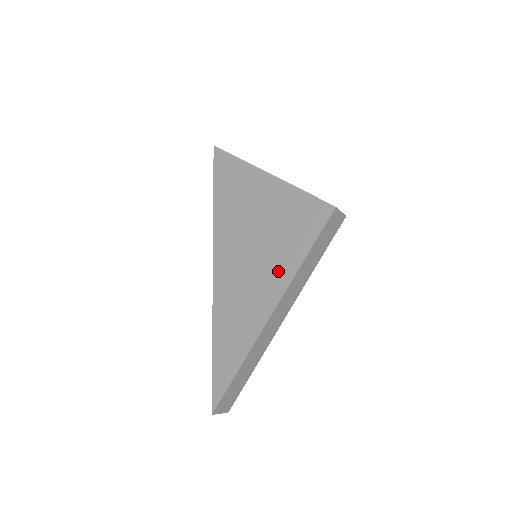
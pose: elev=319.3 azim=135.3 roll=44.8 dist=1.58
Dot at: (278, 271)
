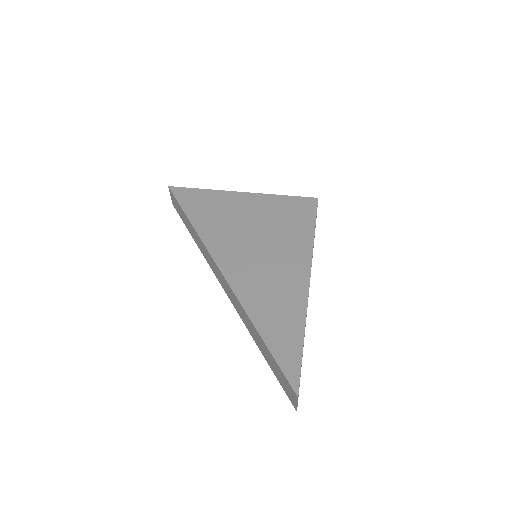
Dot at: (295, 249)
